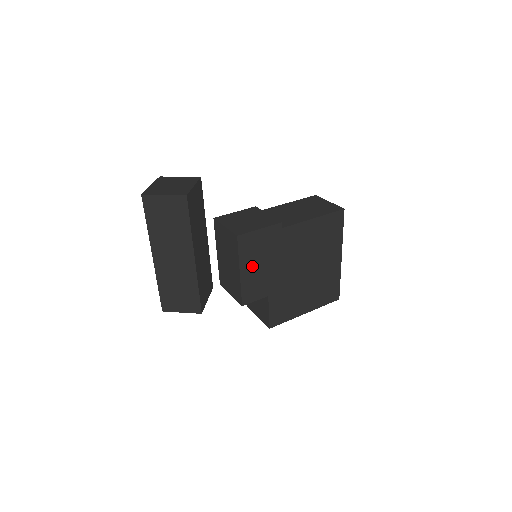
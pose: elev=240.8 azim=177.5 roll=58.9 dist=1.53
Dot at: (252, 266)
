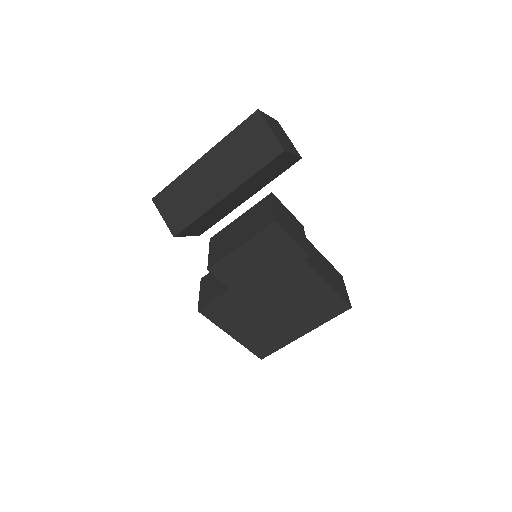
Dot at: (253, 254)
